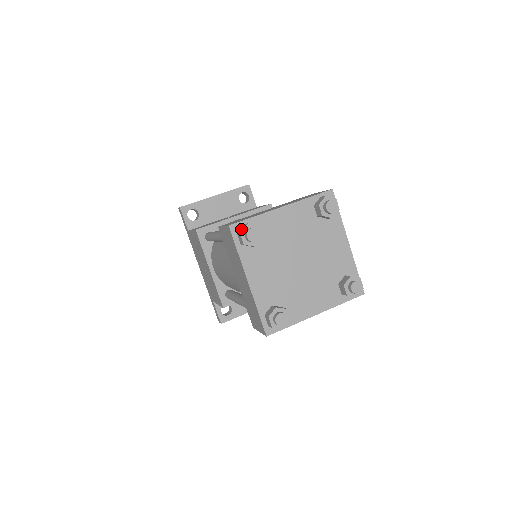
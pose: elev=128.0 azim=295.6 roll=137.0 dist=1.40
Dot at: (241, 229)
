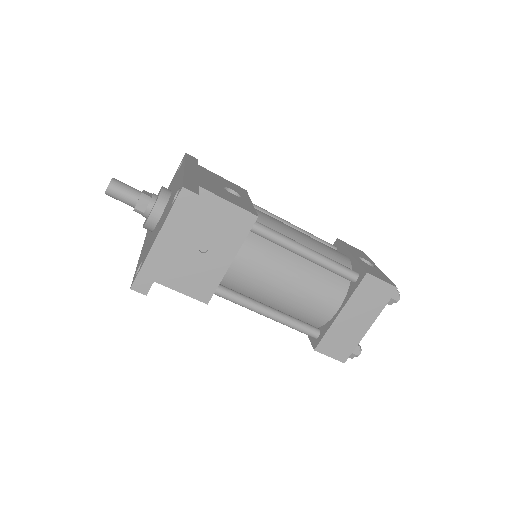
Dot at: (351, 357)
